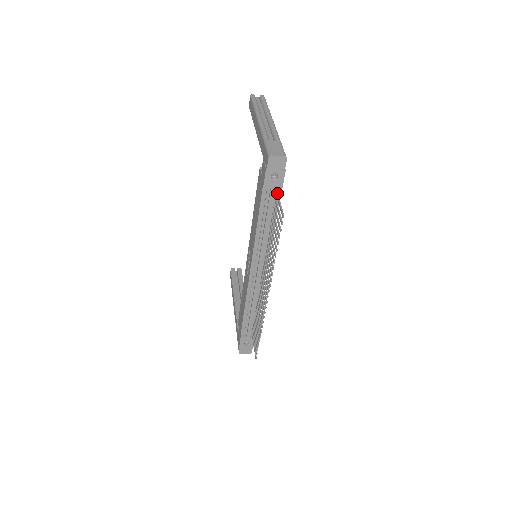
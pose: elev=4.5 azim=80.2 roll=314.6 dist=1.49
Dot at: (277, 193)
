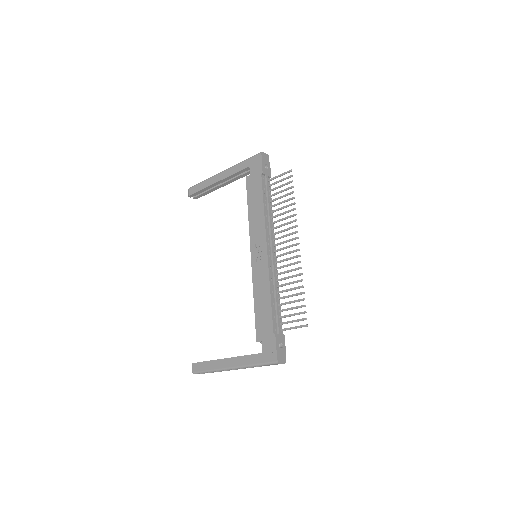
Dot at: (270, 179)
